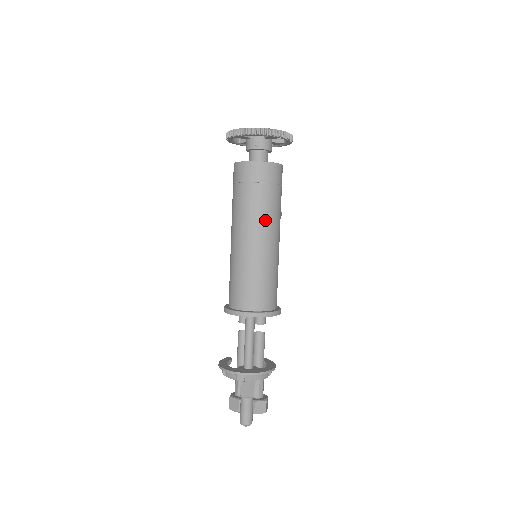
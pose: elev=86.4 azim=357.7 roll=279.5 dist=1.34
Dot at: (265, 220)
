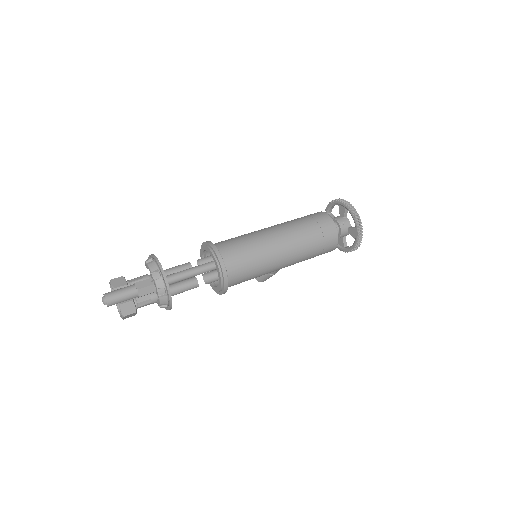
Dot at: (298, 247)
